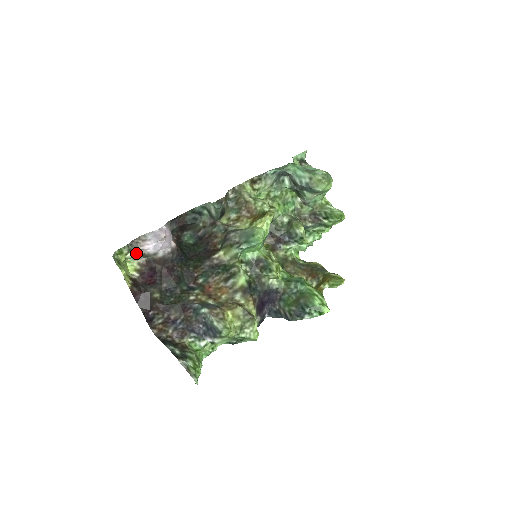
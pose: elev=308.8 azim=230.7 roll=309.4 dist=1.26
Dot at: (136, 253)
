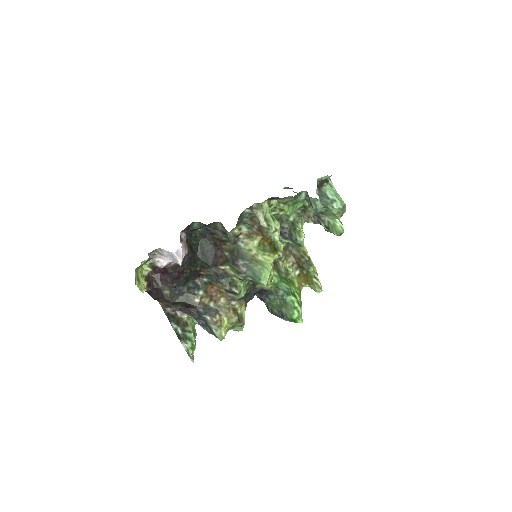
Dot at: (152, 264)
